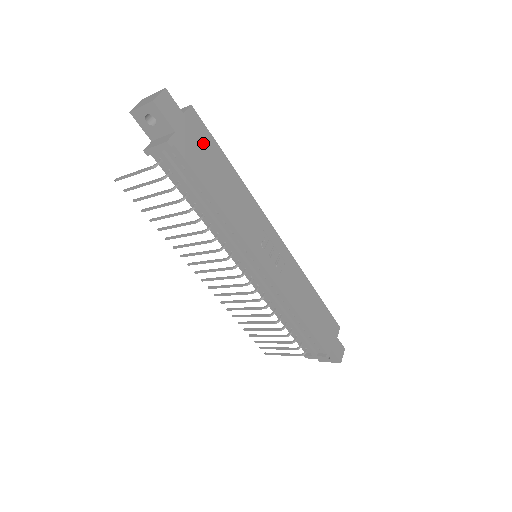
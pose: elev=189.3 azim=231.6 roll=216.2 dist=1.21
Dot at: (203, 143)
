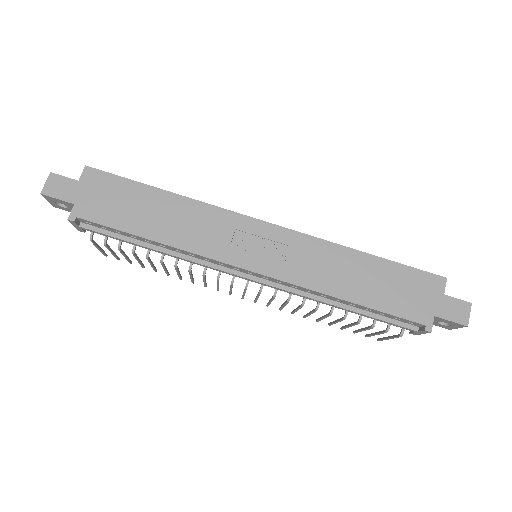
Dot at: (113, 192)
